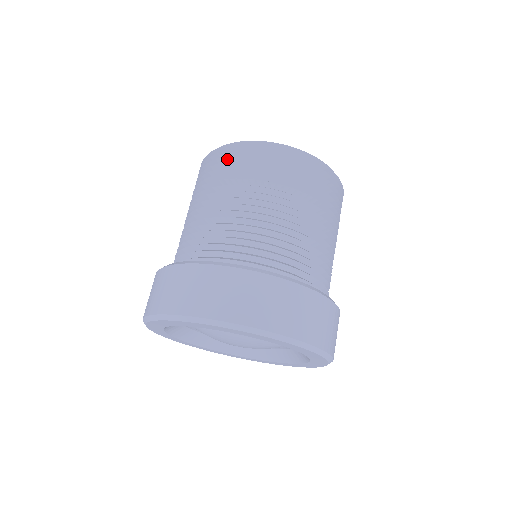
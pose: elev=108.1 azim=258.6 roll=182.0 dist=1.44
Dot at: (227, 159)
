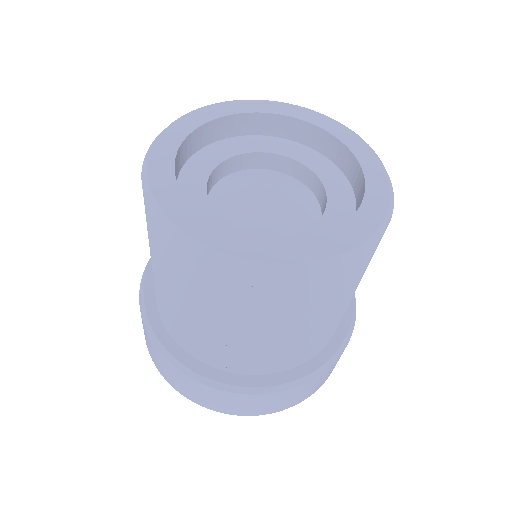
Dot at: (180, 253)
